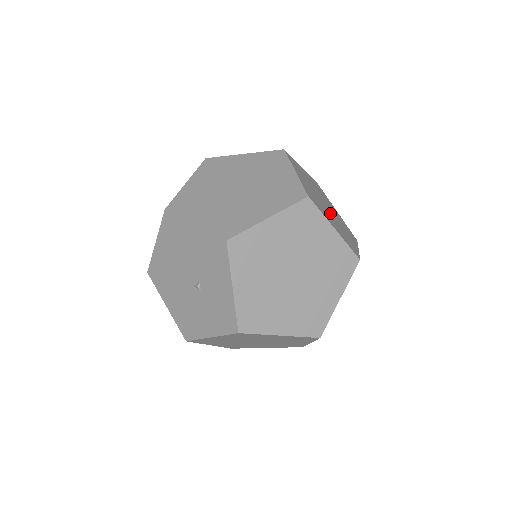
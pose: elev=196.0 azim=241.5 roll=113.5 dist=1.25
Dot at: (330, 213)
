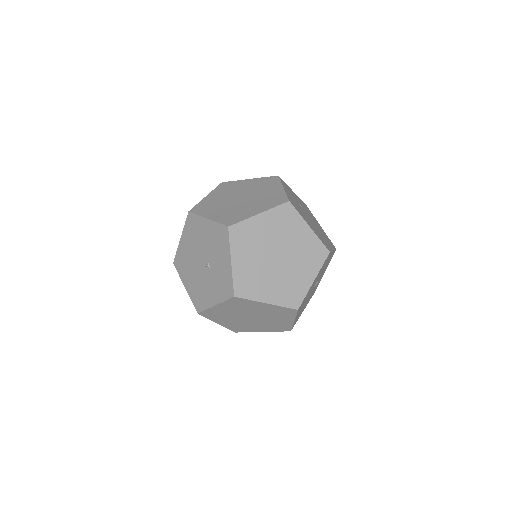
Dot at: (311, 221)
